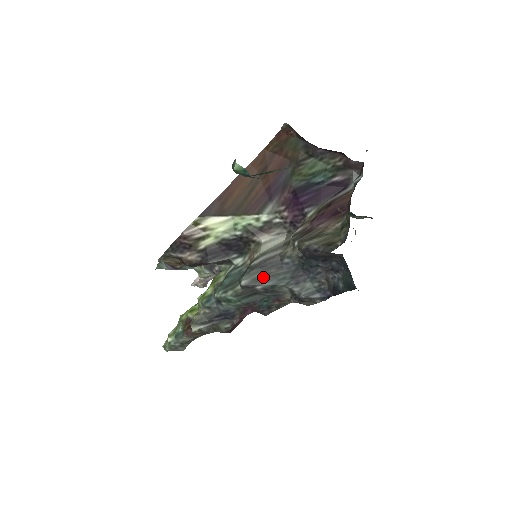
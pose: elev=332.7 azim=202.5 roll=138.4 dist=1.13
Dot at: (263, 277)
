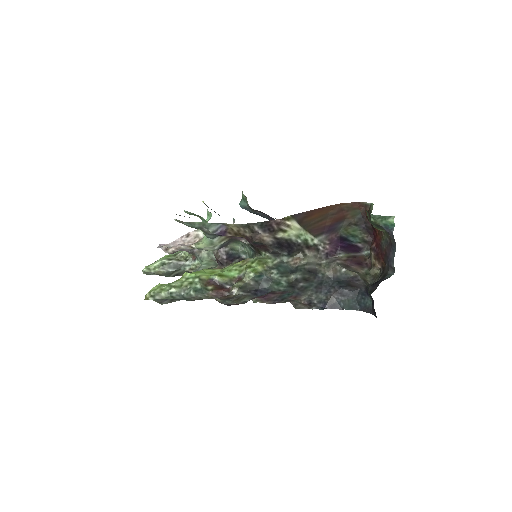
Dot at: (307, 279)
